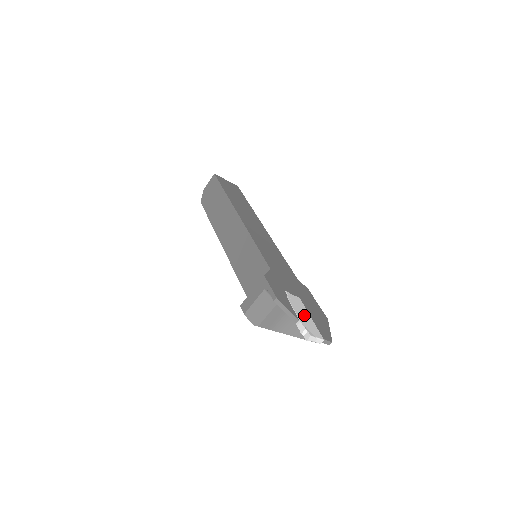
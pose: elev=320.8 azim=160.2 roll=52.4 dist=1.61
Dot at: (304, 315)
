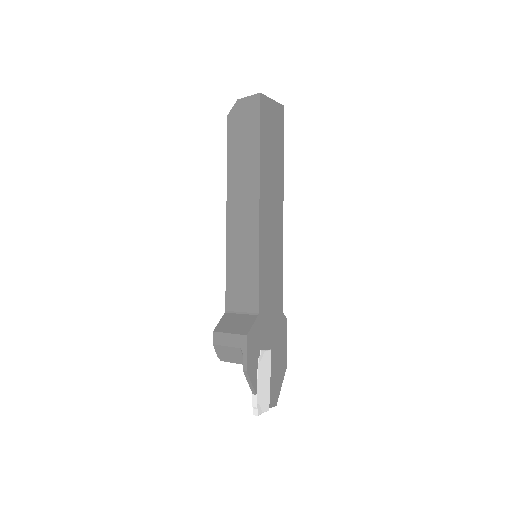
Dot at: (265, 382)
